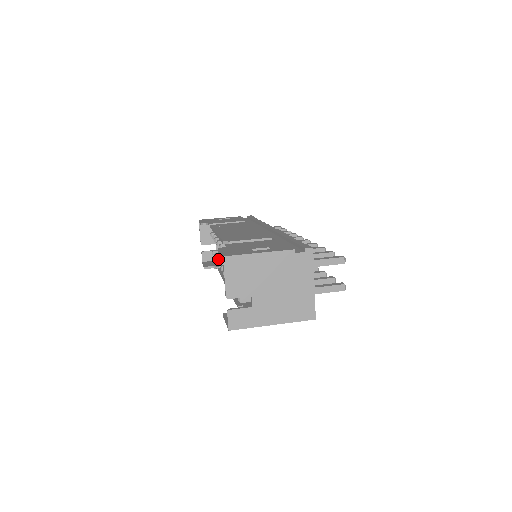
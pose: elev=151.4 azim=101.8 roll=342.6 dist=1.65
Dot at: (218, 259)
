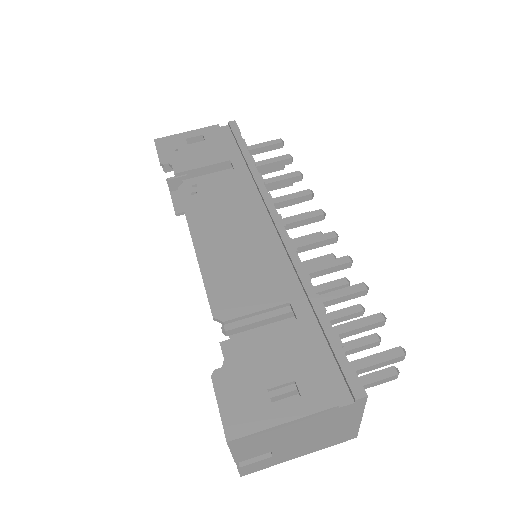
Dot at: occluded
